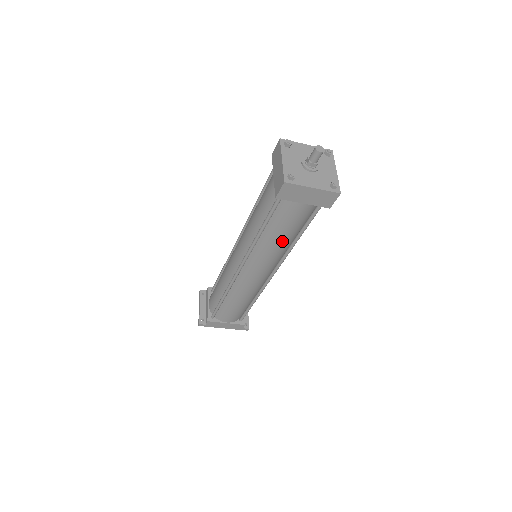
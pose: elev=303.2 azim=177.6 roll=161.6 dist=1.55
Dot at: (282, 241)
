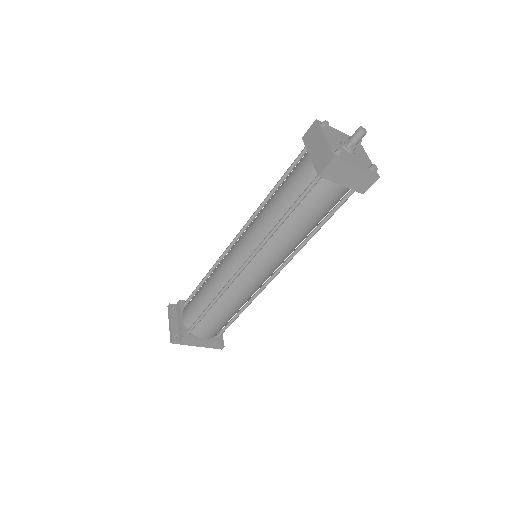
Dot at: (302, 232)
